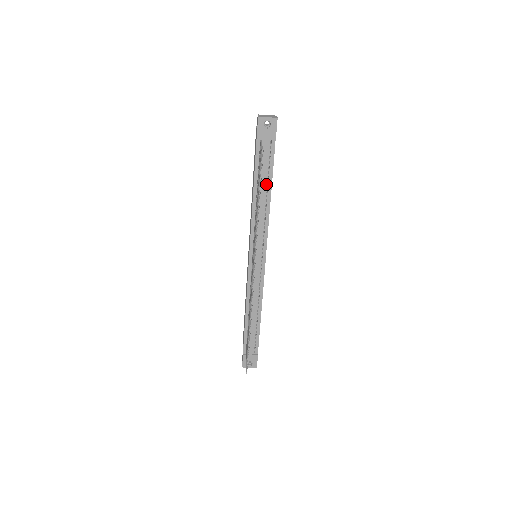
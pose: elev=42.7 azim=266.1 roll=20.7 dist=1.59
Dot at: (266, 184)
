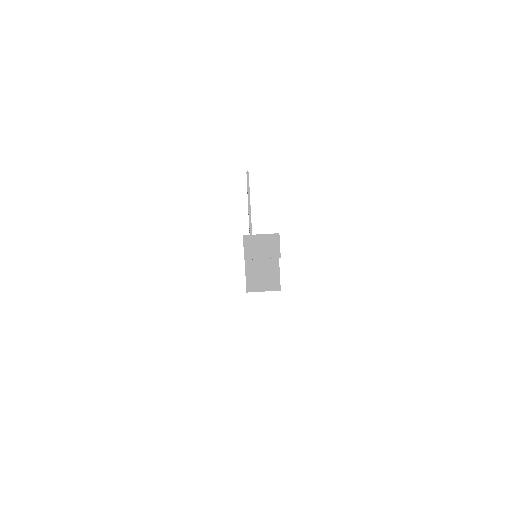
Dot at: occluded
